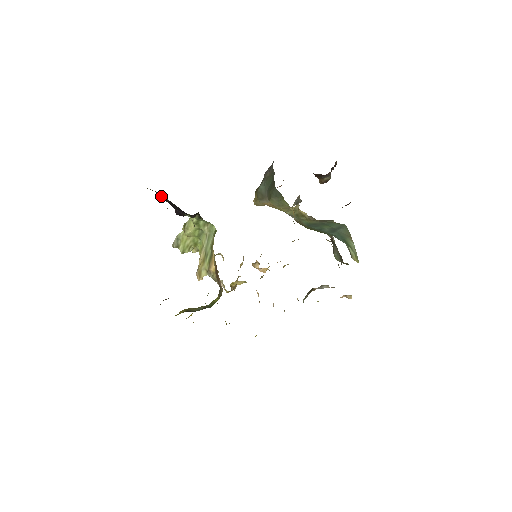
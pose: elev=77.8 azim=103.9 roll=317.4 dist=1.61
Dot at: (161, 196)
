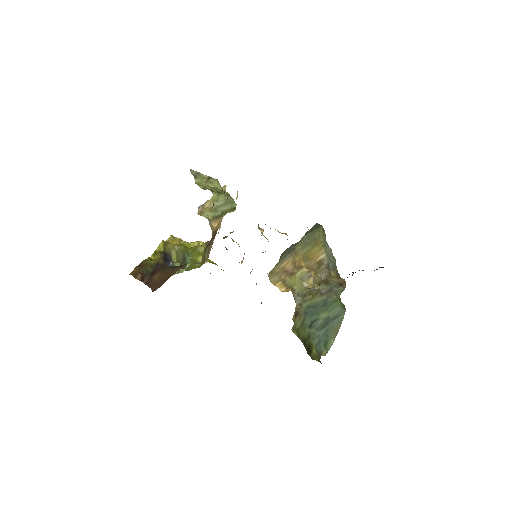
Dot at: occluded
